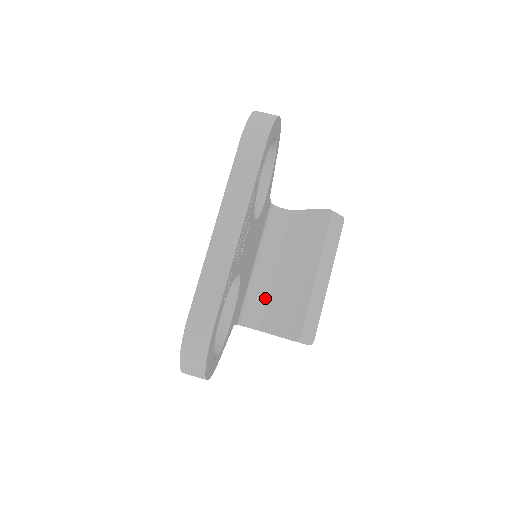
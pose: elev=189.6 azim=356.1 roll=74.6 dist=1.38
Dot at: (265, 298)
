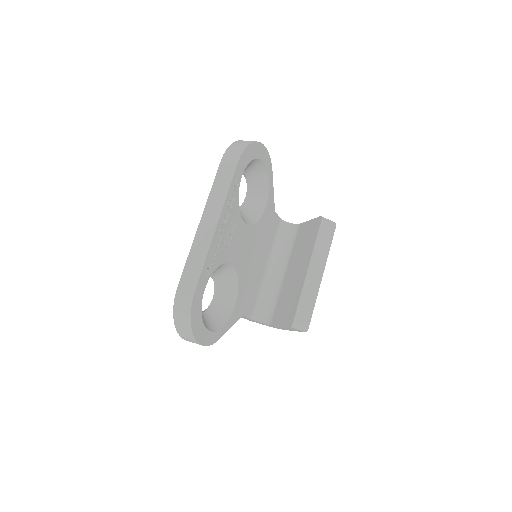
Dot at: (276, 298)
